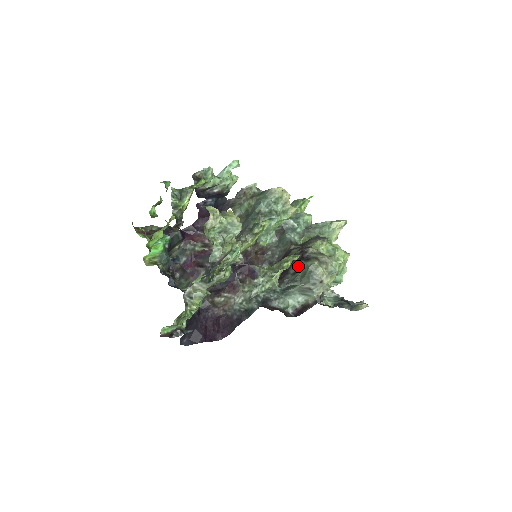
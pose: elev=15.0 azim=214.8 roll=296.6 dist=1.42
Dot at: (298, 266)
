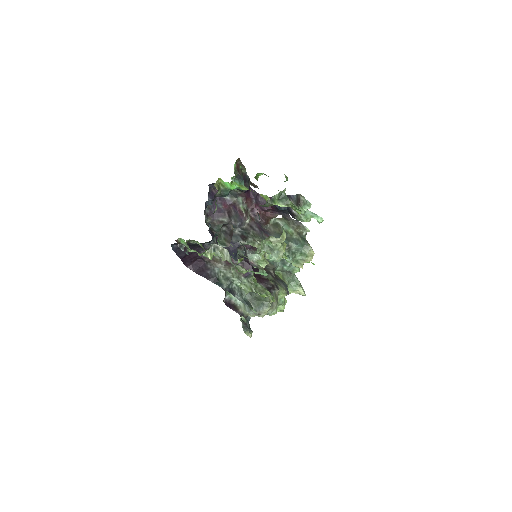
Dot at: occluded
